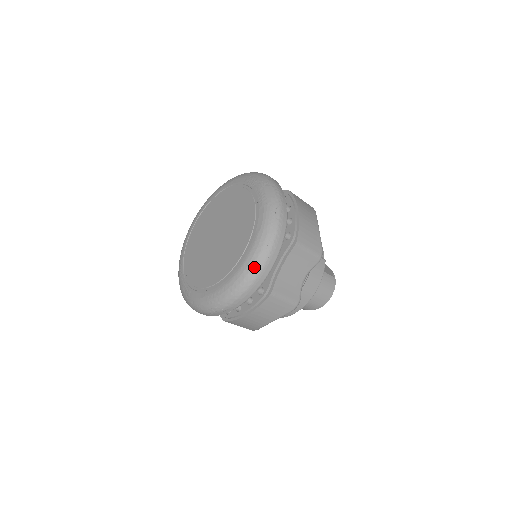
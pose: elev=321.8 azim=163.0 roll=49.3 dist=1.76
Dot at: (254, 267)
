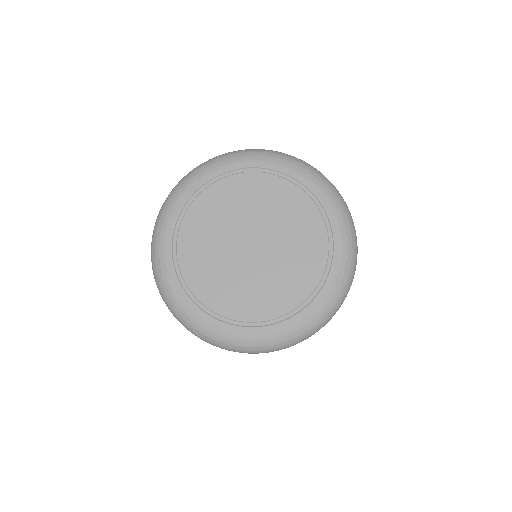
Dot at: (276, 346)
